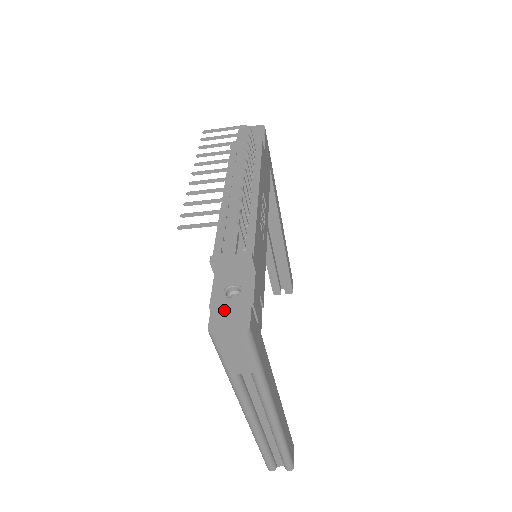
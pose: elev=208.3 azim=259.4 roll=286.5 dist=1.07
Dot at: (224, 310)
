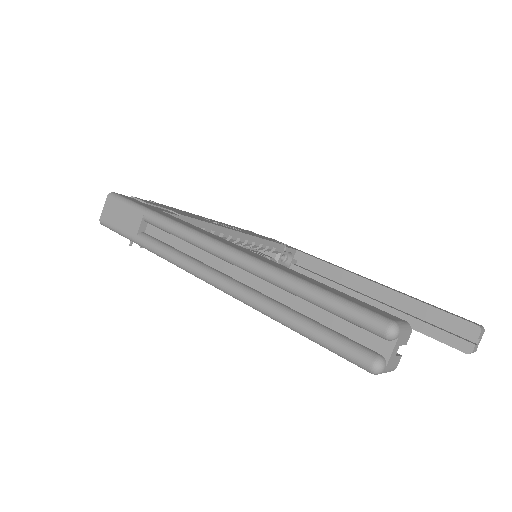
Dot at: occluded
